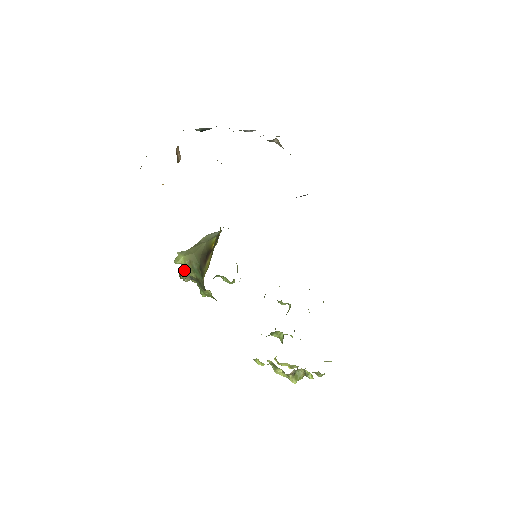
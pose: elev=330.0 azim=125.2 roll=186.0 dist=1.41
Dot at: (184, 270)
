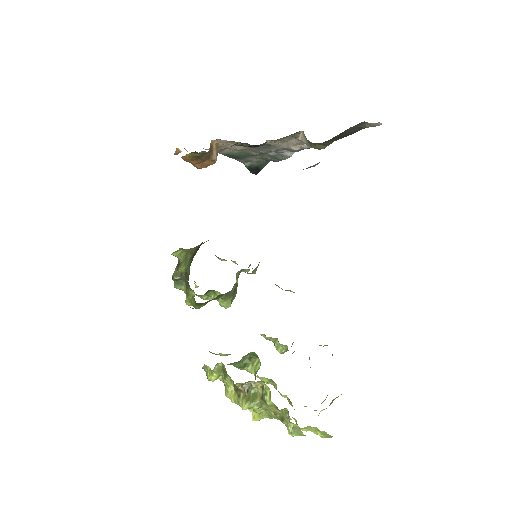
Dot at: (178, 266)
